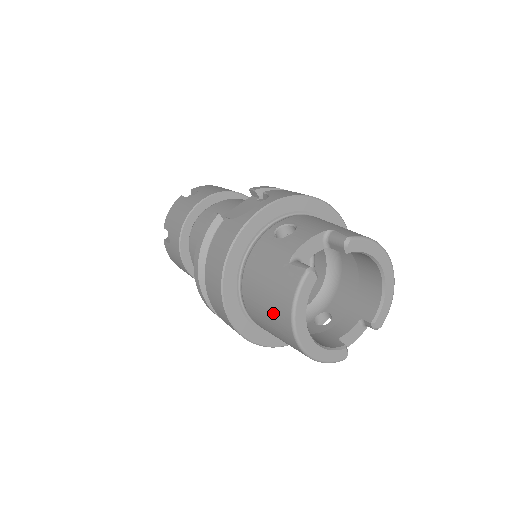
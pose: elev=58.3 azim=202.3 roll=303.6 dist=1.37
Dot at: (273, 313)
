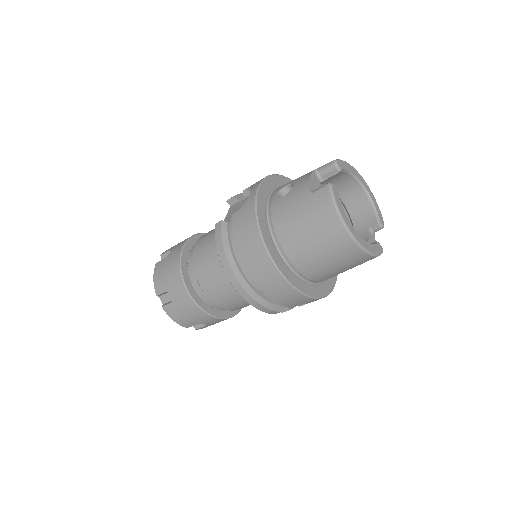
Dot at: (323, 236)
